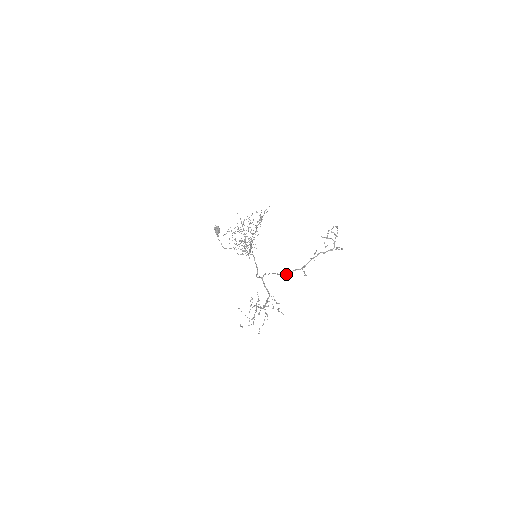
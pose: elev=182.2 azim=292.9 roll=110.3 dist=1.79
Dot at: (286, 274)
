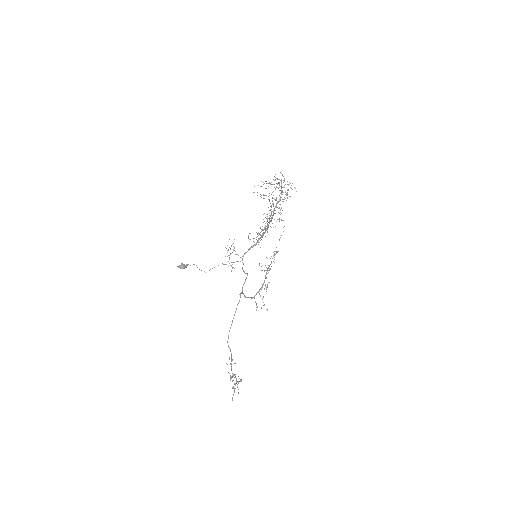
Dot at: (228, 337)
